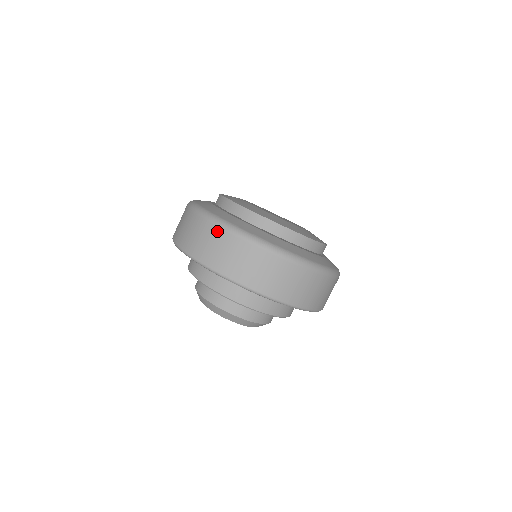
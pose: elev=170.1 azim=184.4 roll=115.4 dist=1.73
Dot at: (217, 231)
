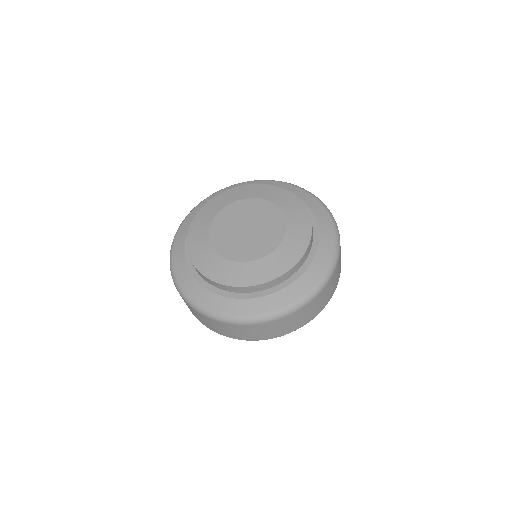
Dot at: (233, 326)
